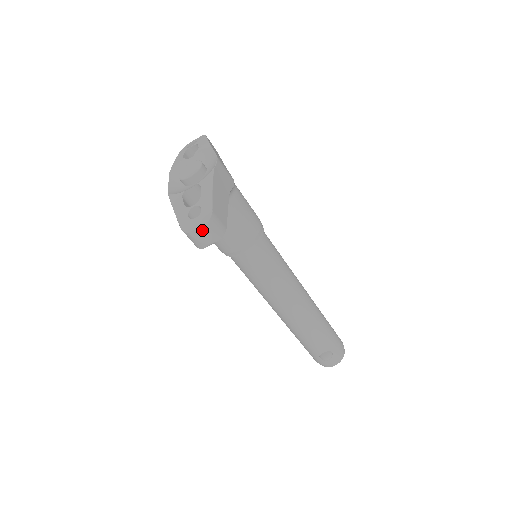
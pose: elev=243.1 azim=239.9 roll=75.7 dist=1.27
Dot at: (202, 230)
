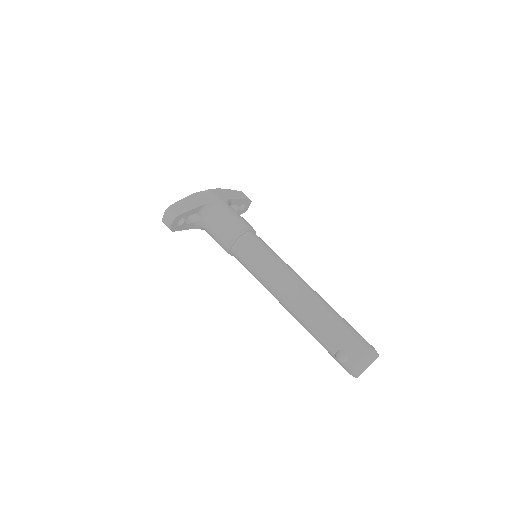
Dot at: (165, 216)
